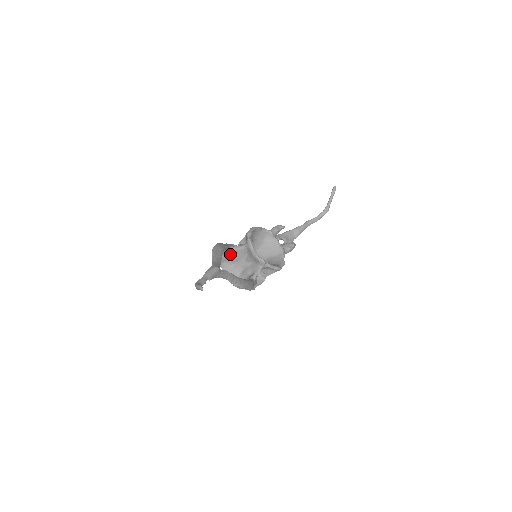
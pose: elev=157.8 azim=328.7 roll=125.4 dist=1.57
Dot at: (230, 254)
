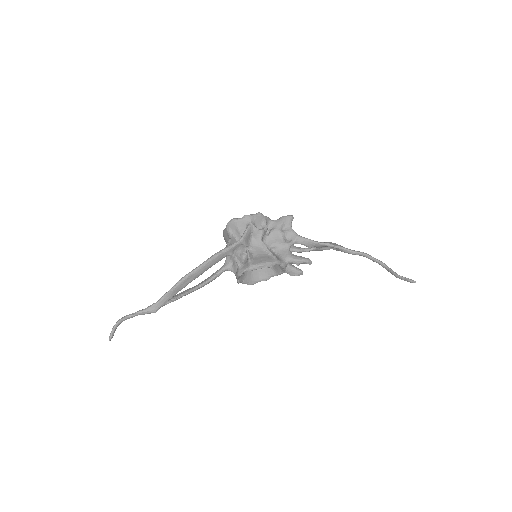
Dot at: occluded
